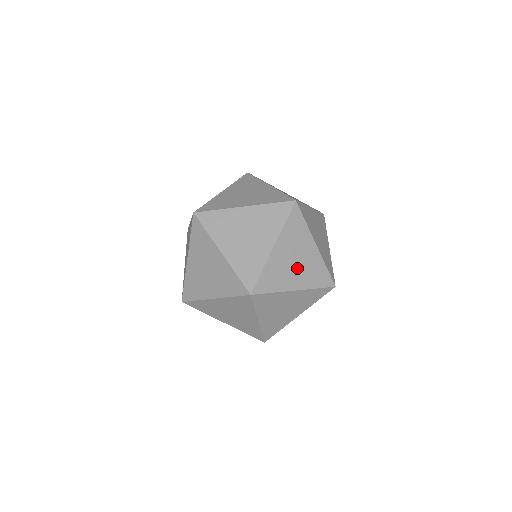
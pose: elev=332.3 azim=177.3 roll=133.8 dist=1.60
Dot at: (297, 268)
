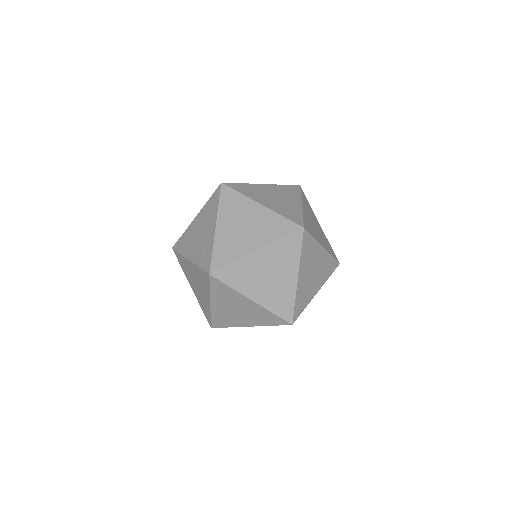
Dot at: (315, 277)
